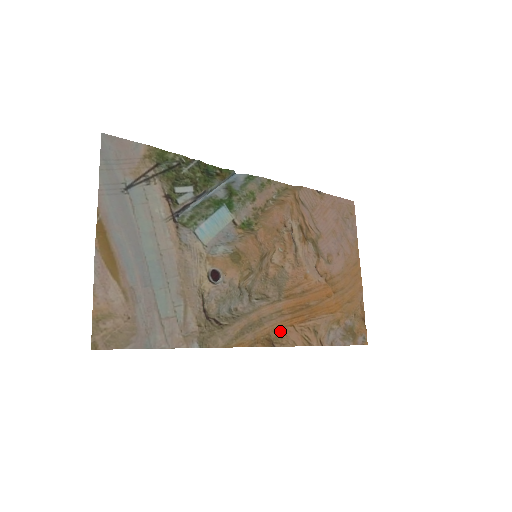
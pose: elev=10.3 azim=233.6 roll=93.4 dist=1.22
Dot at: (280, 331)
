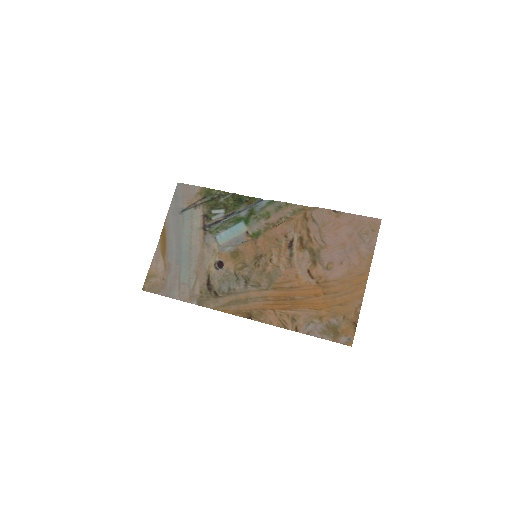
Dot at: (262, 311)
